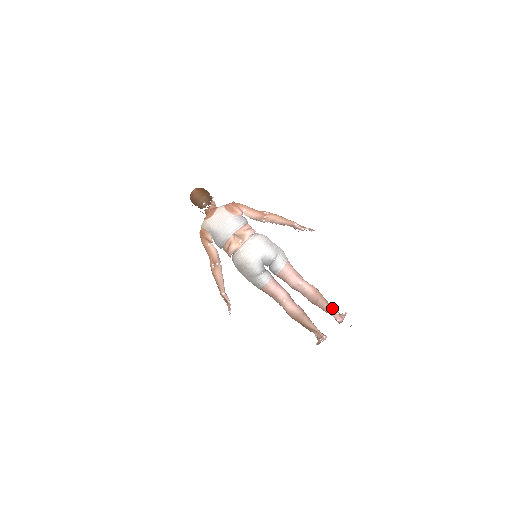
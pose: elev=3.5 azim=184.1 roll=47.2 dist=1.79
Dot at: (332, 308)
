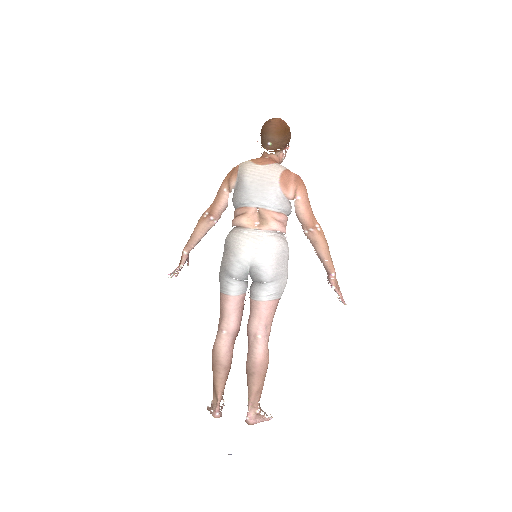
Dot at: (258, 399)
